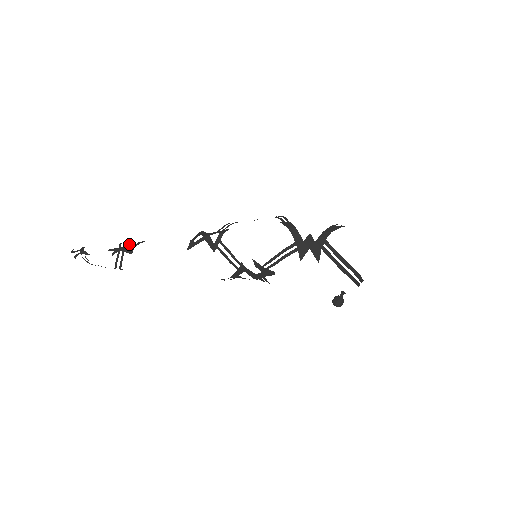
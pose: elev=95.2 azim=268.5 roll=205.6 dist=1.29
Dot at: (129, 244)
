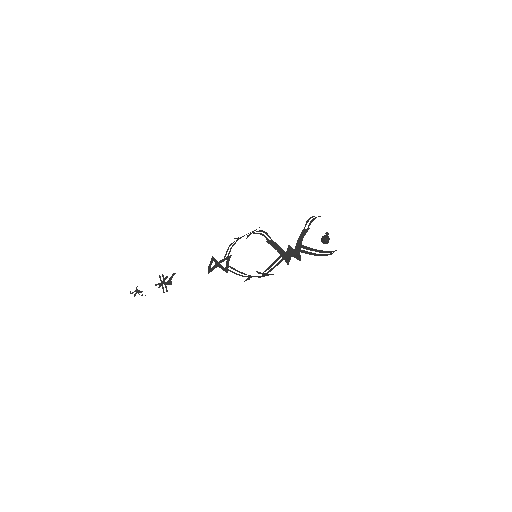
Dot at: (166, 278)
